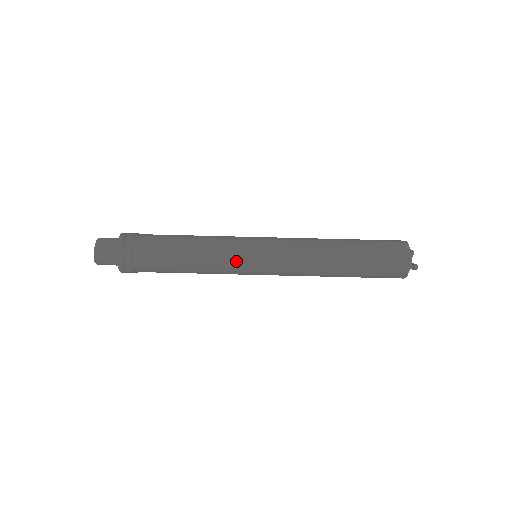
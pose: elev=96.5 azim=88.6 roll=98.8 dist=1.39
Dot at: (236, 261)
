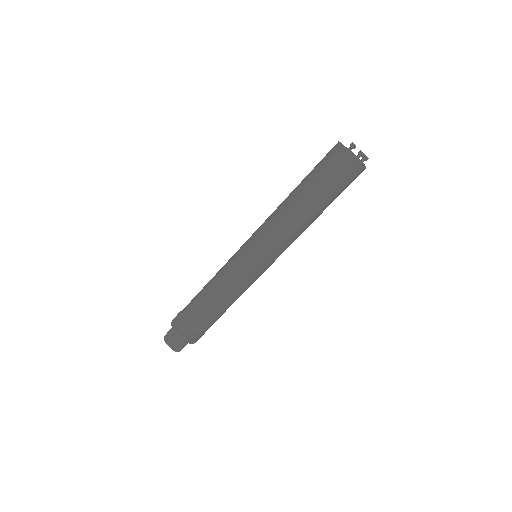
Dot at: (249, 279)
